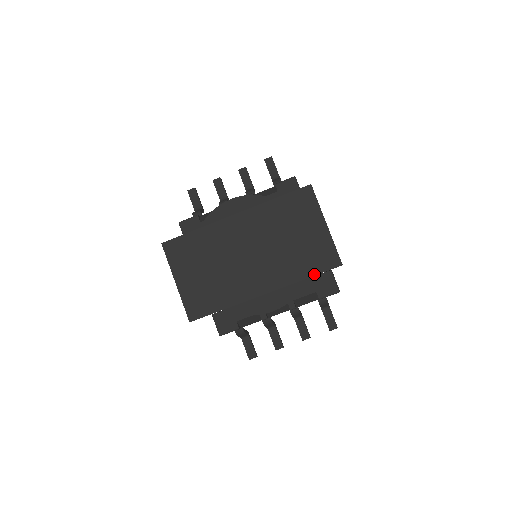
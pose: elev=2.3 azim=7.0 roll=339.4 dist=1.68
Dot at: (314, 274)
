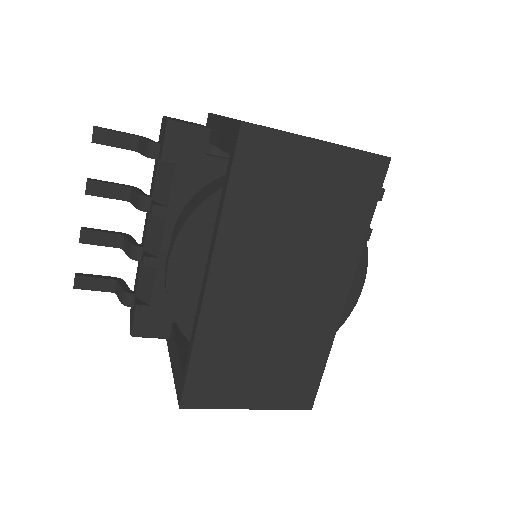
Dot at: (373, 209)
